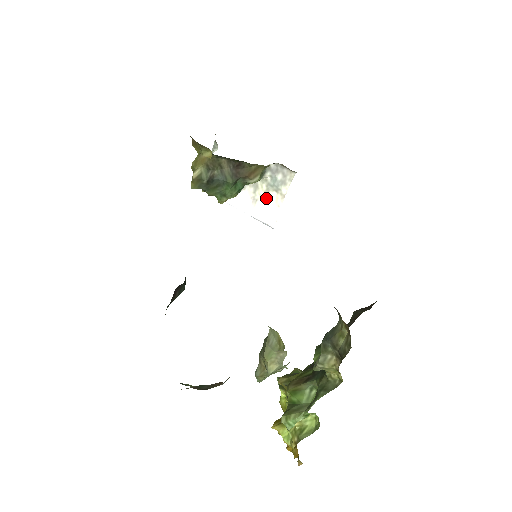
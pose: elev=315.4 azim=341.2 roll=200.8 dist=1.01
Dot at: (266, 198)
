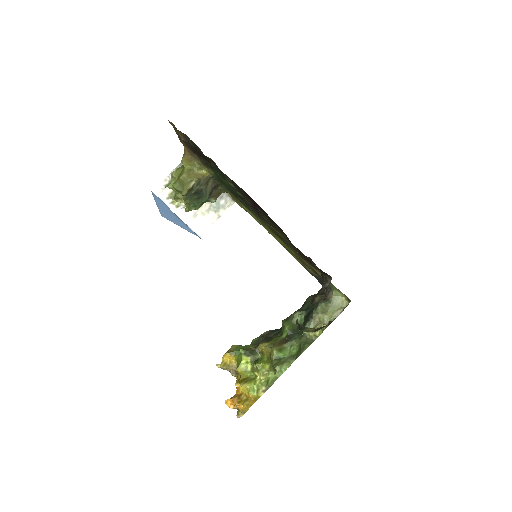
Dot at: (205, 215)
